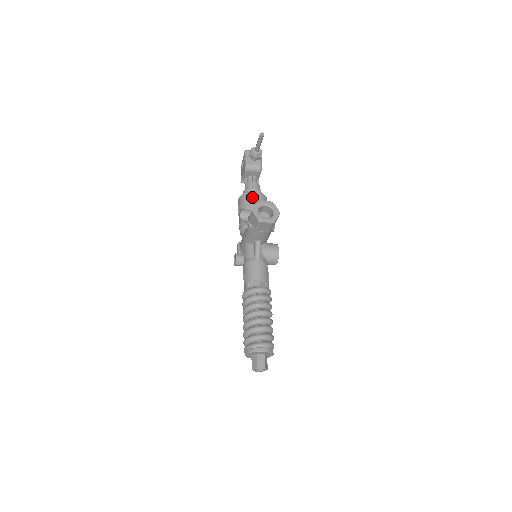
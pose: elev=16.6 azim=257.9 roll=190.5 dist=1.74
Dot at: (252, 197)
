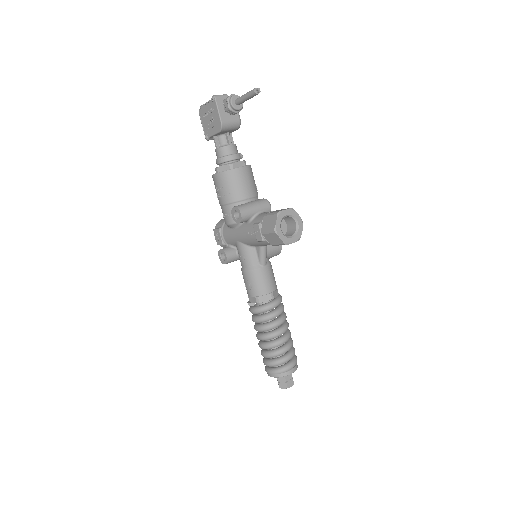
Dot at: (240, 177)
